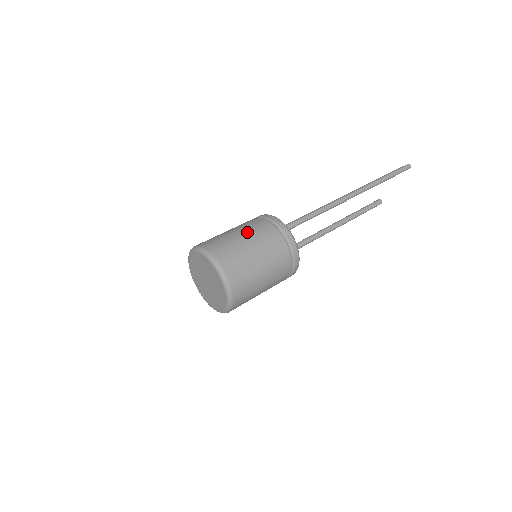
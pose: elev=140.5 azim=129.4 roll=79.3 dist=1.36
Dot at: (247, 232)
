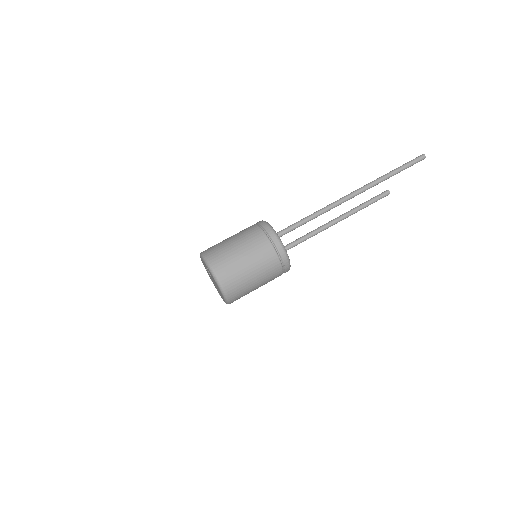
Dot at: (244, 245)
